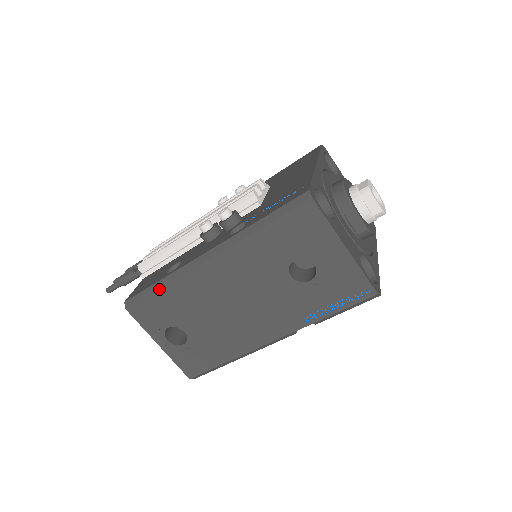
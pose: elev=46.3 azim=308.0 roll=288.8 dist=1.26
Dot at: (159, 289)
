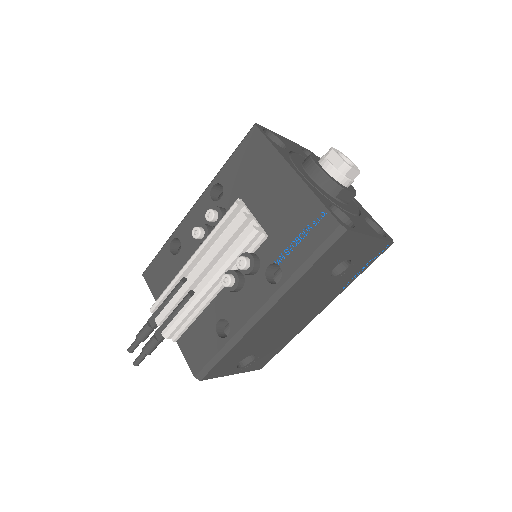
Dot at: (227, 353)
